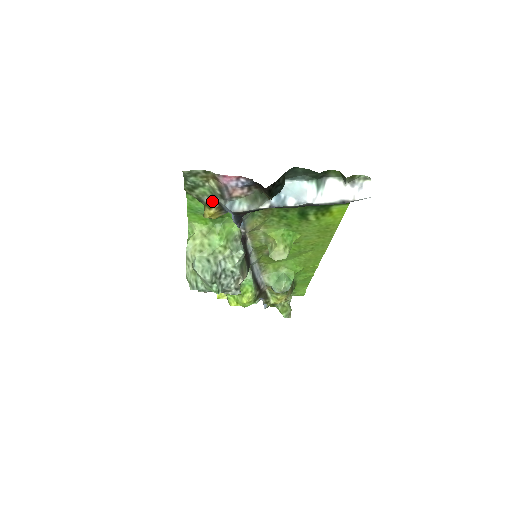
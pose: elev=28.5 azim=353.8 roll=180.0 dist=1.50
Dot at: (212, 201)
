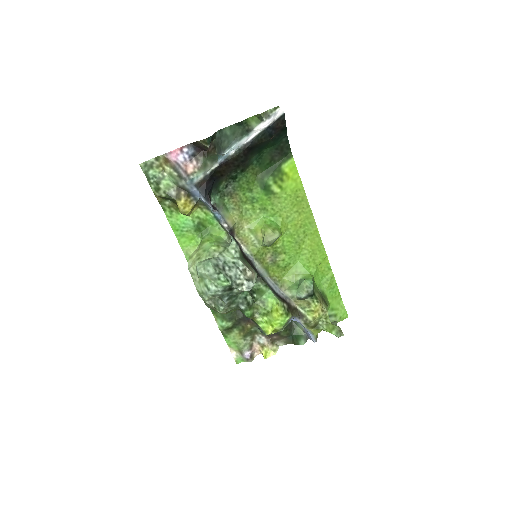
Dot at: (178, 191)
